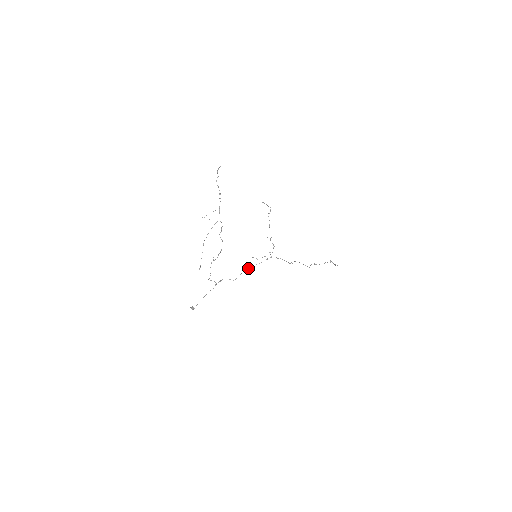
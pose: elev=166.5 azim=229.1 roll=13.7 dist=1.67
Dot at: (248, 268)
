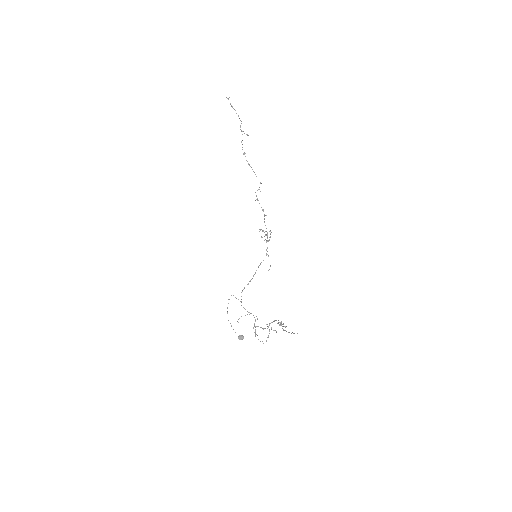
Dot at: occluded
